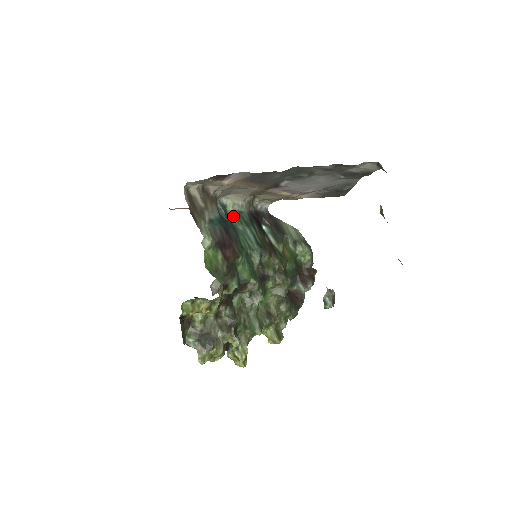
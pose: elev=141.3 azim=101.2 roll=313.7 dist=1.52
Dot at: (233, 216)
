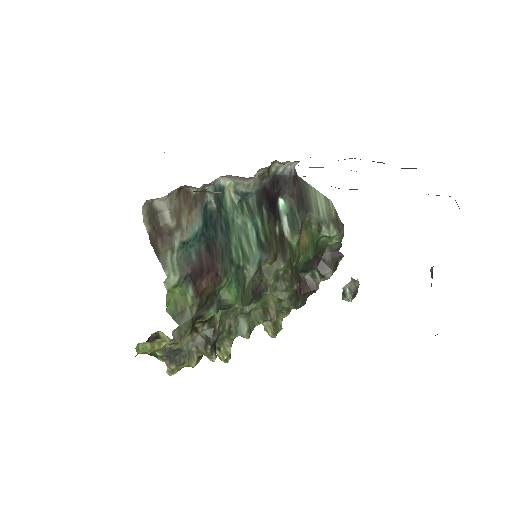
Dot at: (232, 201)
